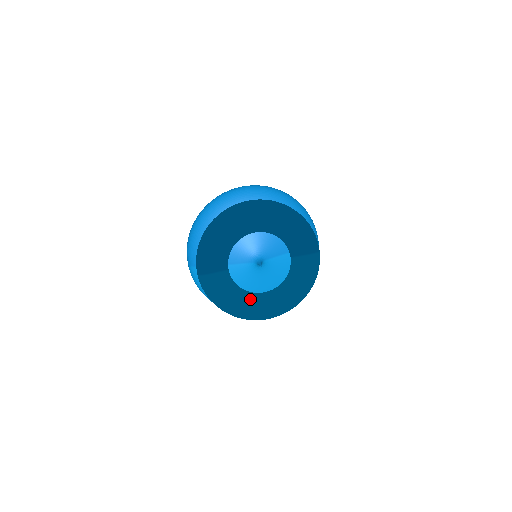
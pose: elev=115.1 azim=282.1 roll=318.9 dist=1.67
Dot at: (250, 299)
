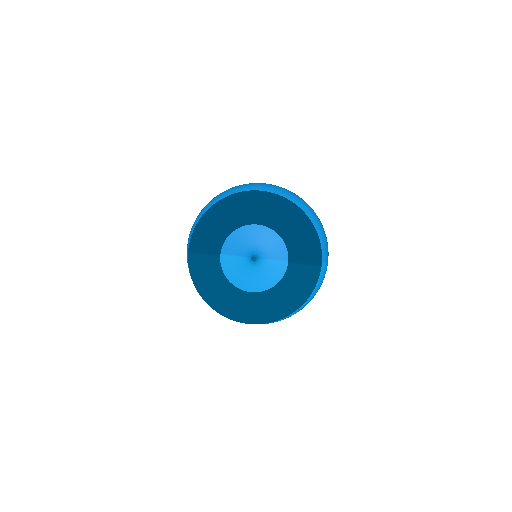
Dot at: (233, 294)
